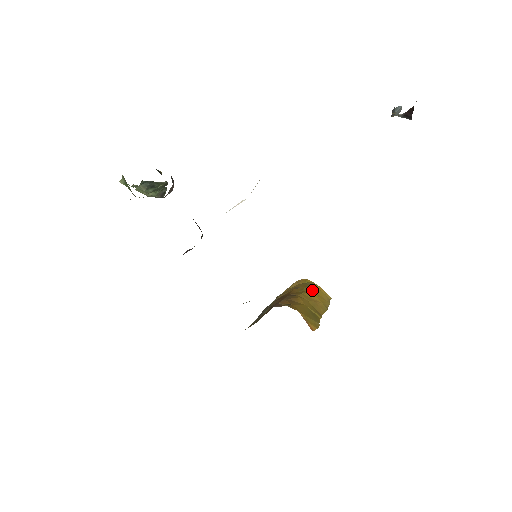
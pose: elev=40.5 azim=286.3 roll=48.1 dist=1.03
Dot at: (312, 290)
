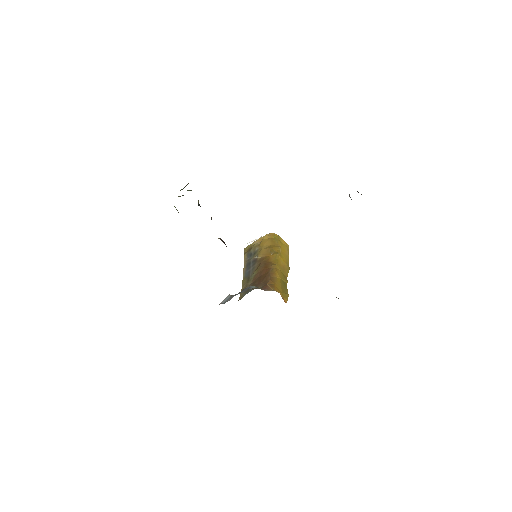
Dot at: (281, 253)
